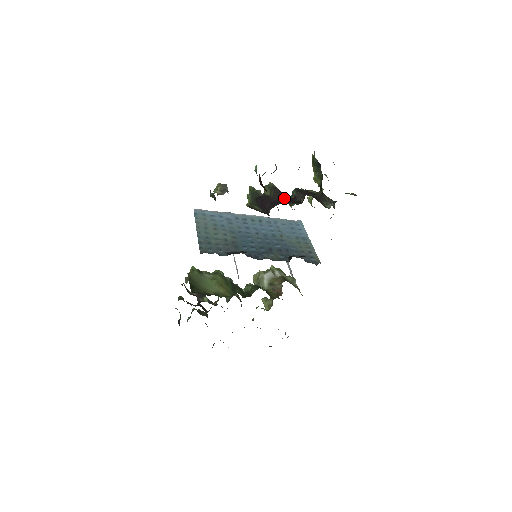
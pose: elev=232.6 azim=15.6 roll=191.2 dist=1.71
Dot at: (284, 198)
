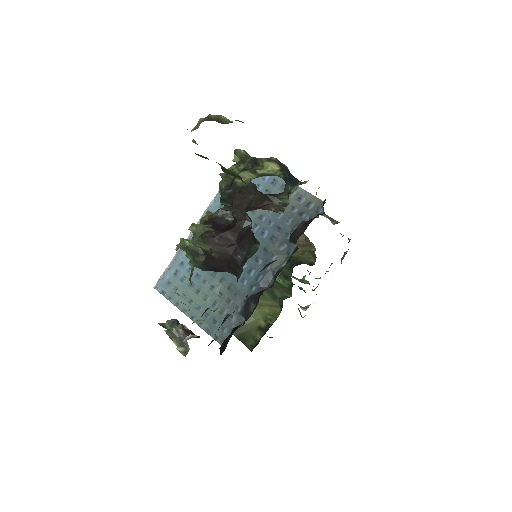
Dot at: (230, 242)
